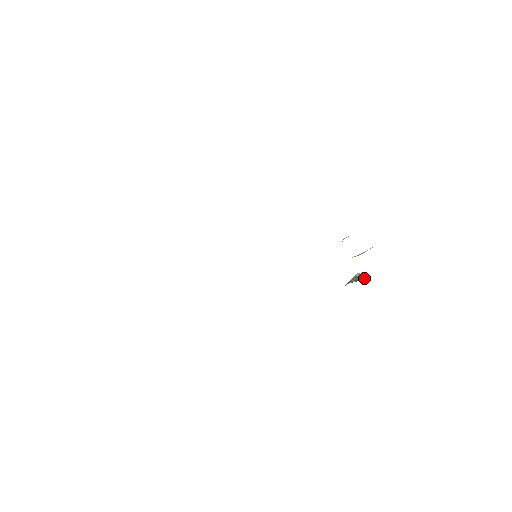
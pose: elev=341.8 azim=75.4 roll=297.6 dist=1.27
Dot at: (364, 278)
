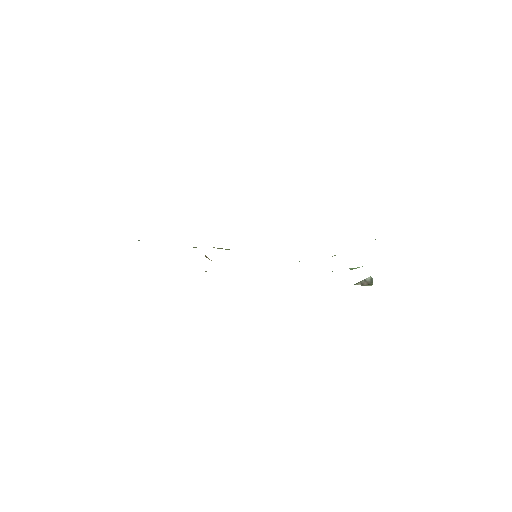
Dot at: (370, 284)
